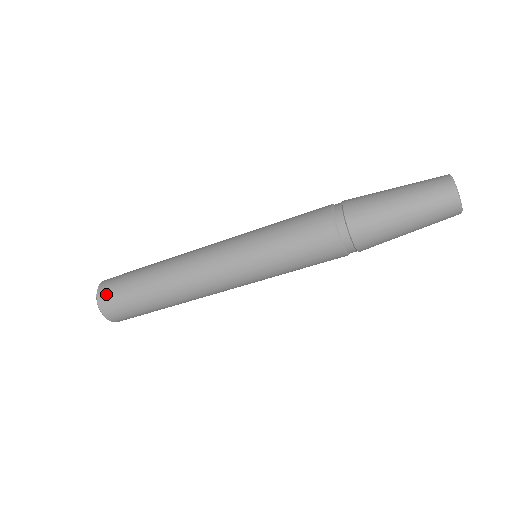
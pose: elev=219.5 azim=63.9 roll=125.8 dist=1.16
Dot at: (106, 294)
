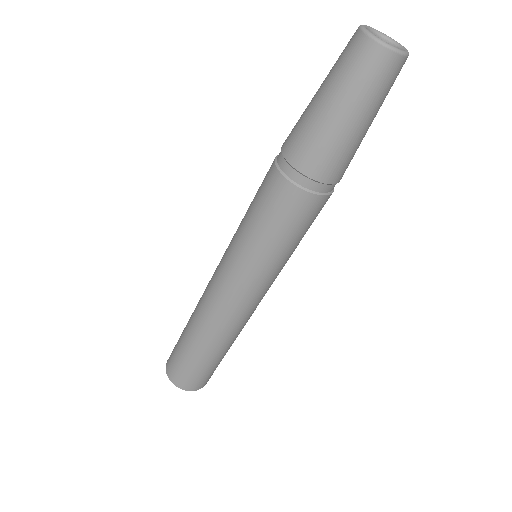
Dot at: (169, 364)
